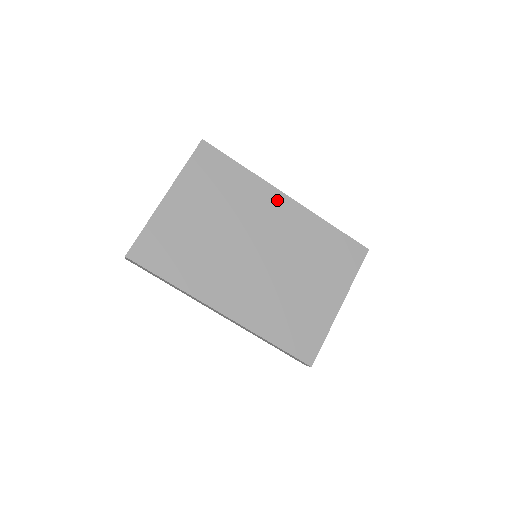
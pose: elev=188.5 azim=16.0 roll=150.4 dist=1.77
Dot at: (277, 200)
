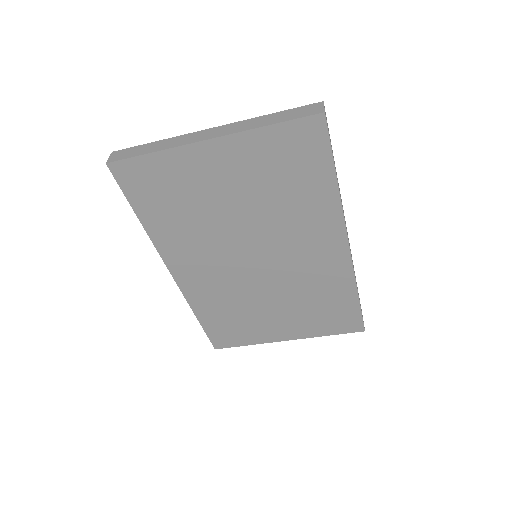
Dot at: (333, 239)
